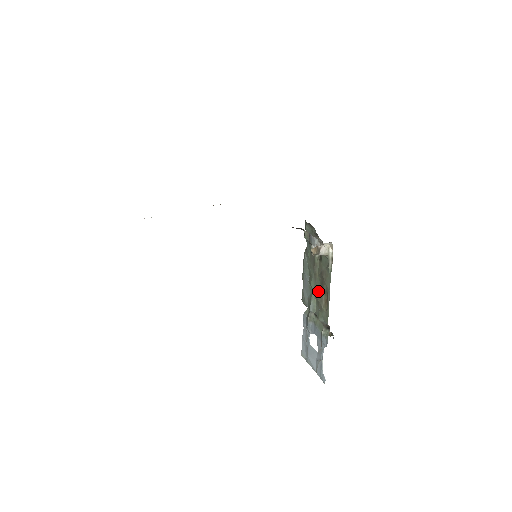
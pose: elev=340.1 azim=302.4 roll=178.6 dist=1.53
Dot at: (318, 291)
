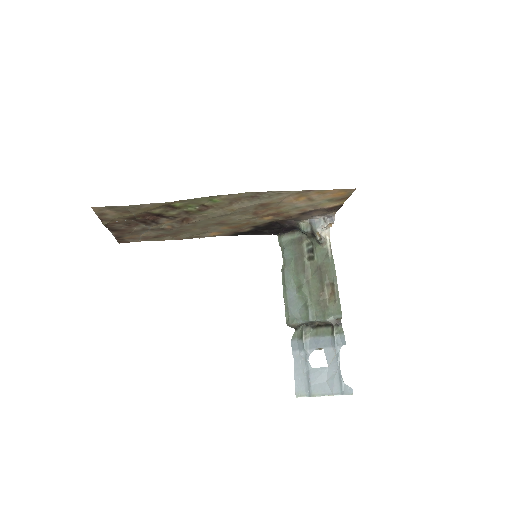
Dot at: (316, 291)
